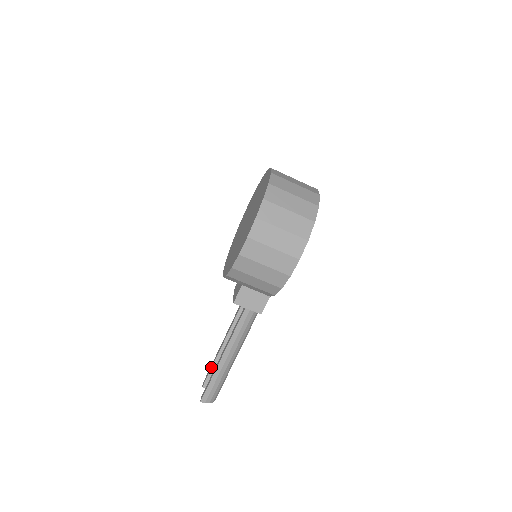
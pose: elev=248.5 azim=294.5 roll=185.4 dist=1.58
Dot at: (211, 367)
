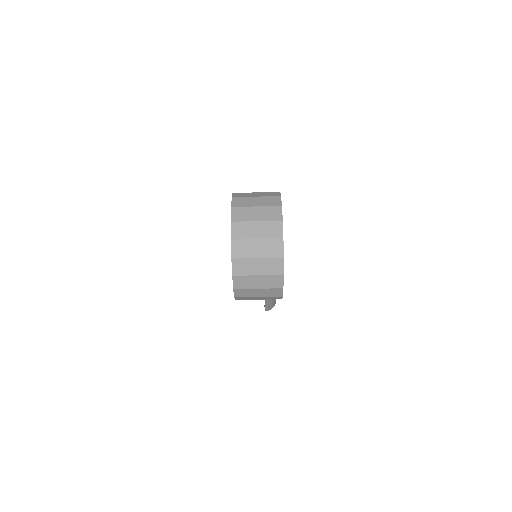
Dot at: occluded
